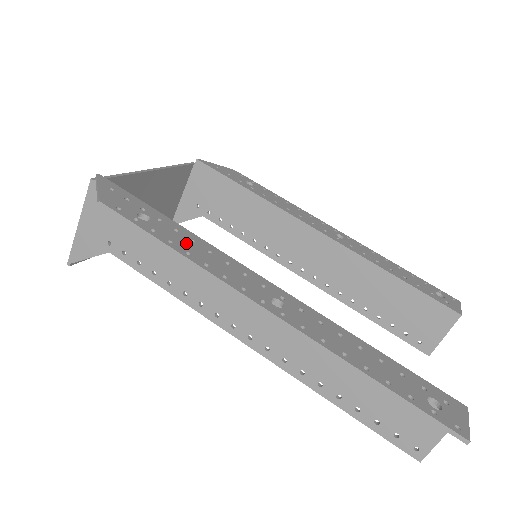
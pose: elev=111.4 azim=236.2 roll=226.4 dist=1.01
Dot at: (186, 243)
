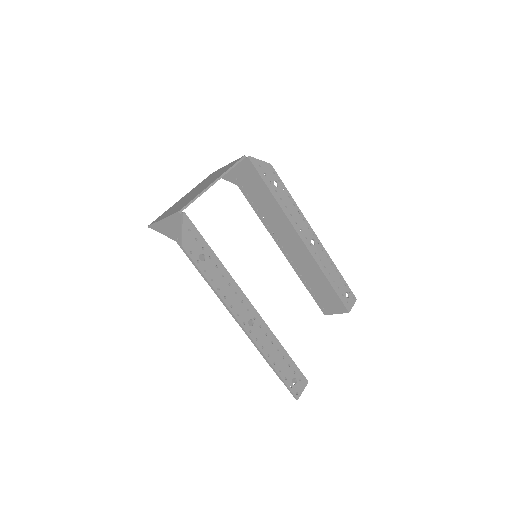
Dot at: (219, 279)
